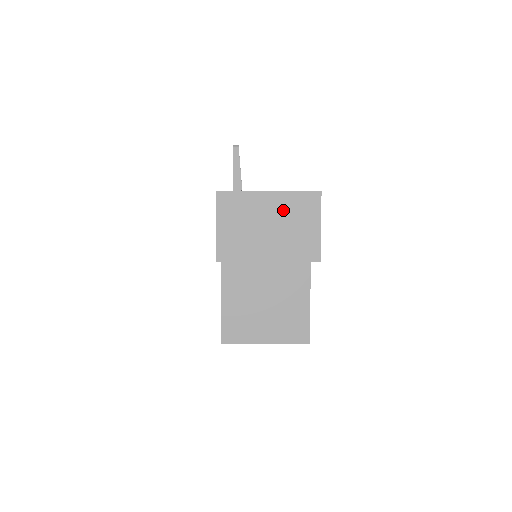
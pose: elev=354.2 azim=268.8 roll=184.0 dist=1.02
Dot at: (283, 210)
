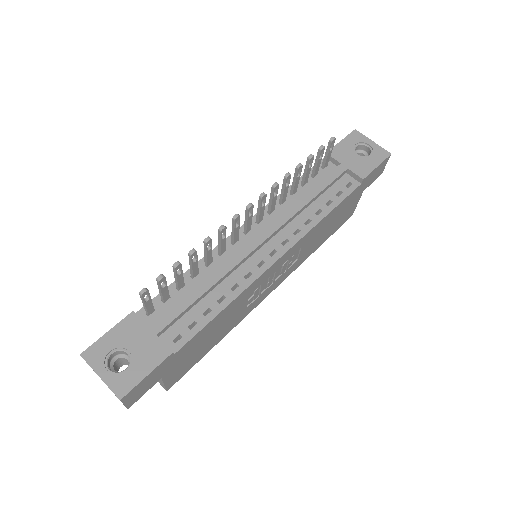
Dot at: occluded
